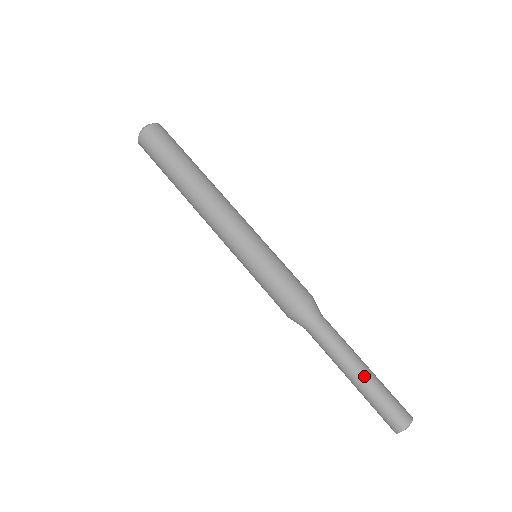
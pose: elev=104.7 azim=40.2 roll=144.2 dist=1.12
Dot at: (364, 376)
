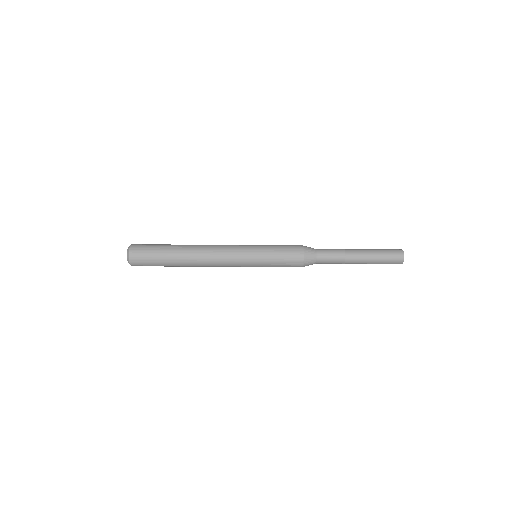
Dot at: (364, 260)
